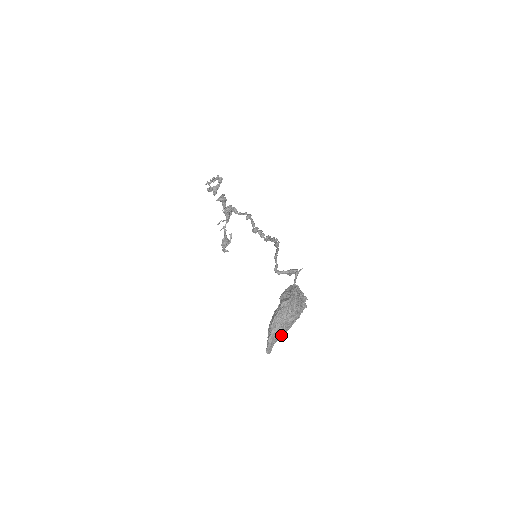
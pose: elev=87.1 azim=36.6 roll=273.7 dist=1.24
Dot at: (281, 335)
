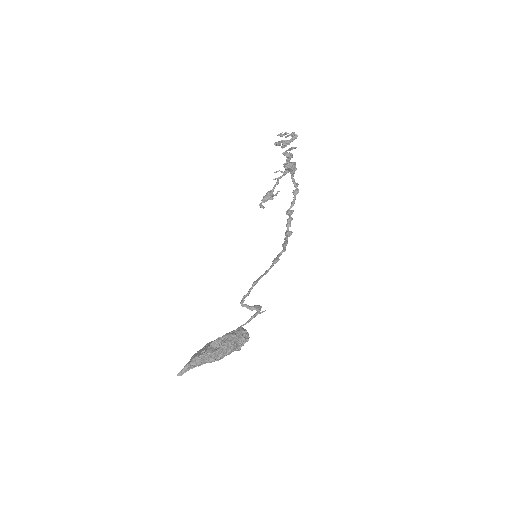
Dot at: occluded
